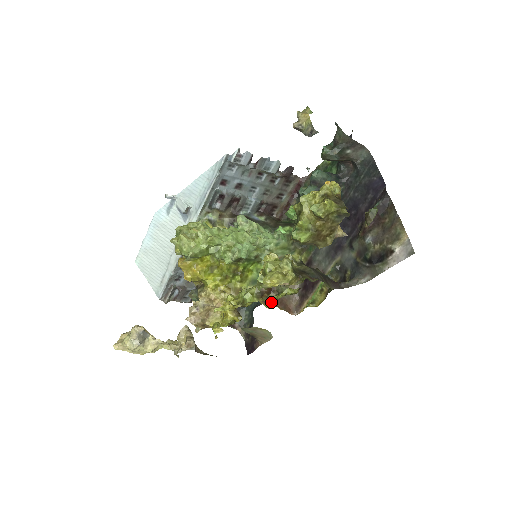
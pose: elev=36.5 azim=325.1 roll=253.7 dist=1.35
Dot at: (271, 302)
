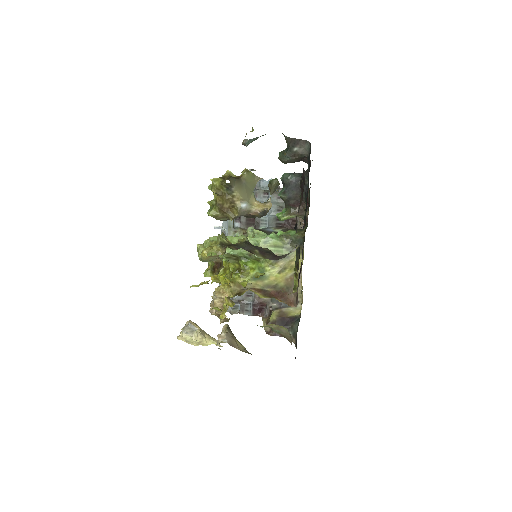
Dot at: (246, 285)
